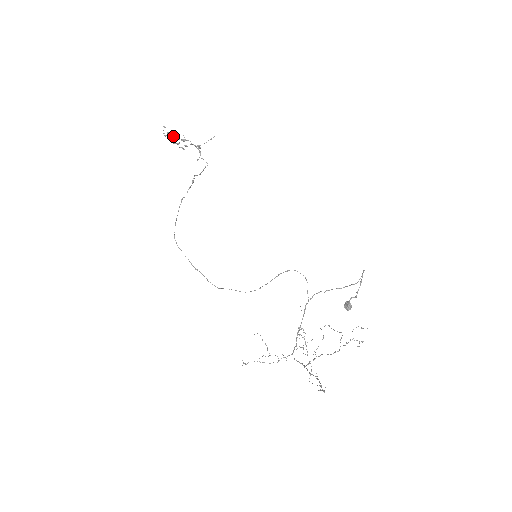
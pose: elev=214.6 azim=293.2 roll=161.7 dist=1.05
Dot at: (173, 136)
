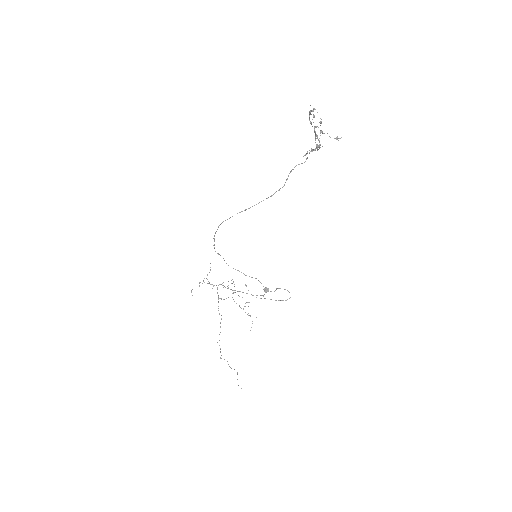
Dot at: occluded
